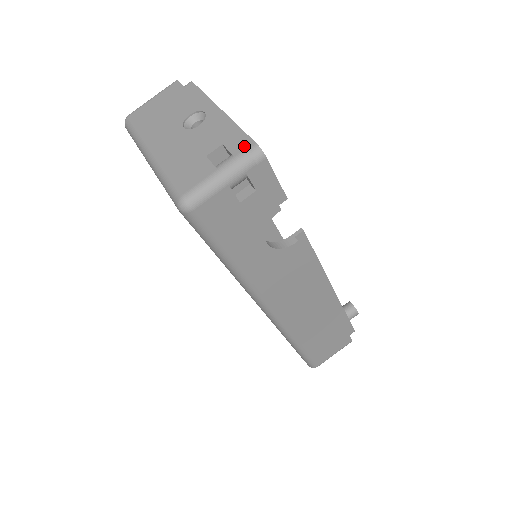
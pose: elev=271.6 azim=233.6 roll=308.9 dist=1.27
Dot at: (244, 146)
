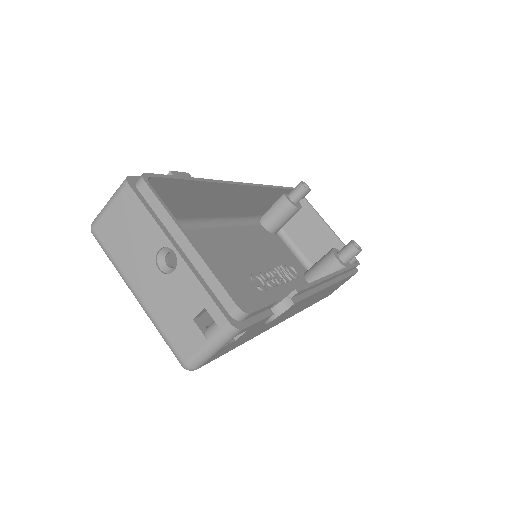
Dot at: (226, 307)
